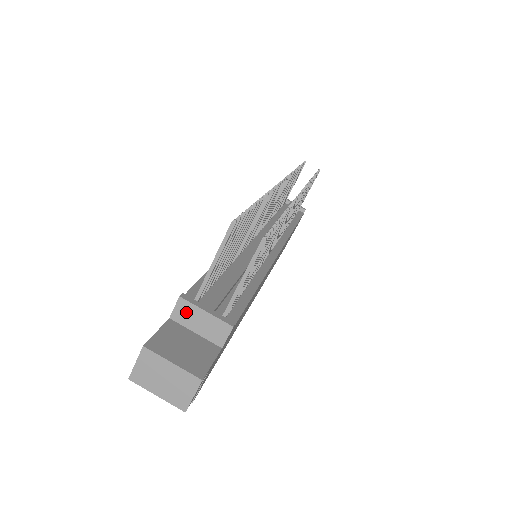
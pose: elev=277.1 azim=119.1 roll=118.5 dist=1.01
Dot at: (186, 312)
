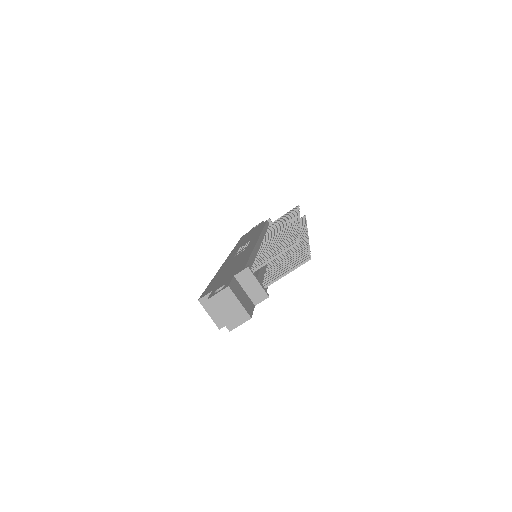
Dot at: (246, 277)
